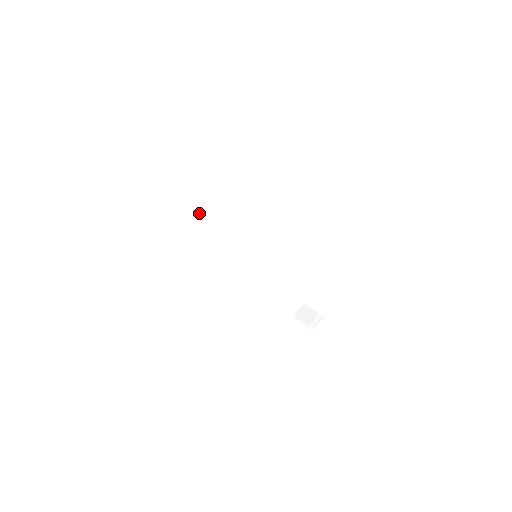
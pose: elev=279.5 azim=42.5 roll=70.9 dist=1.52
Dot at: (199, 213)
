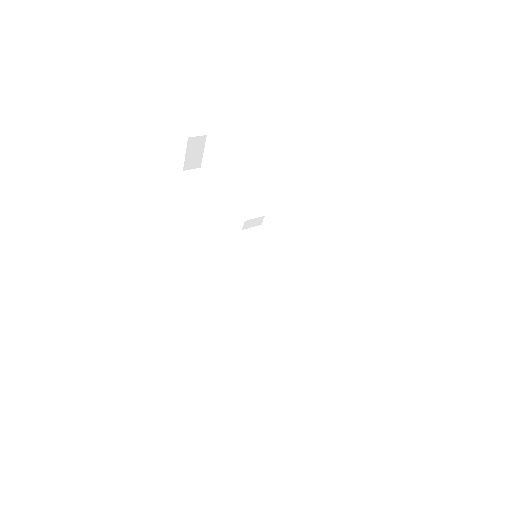
Dot at: (209, 219)
